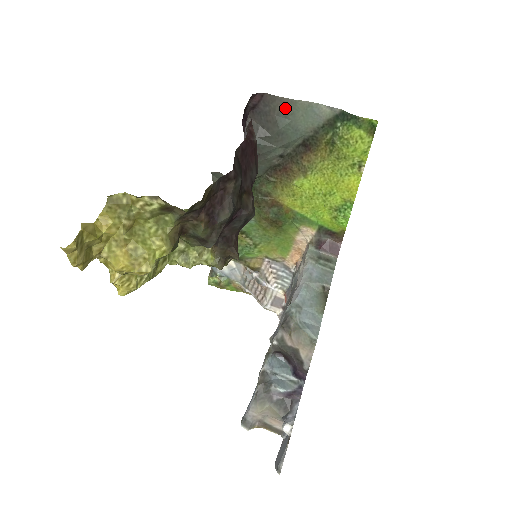
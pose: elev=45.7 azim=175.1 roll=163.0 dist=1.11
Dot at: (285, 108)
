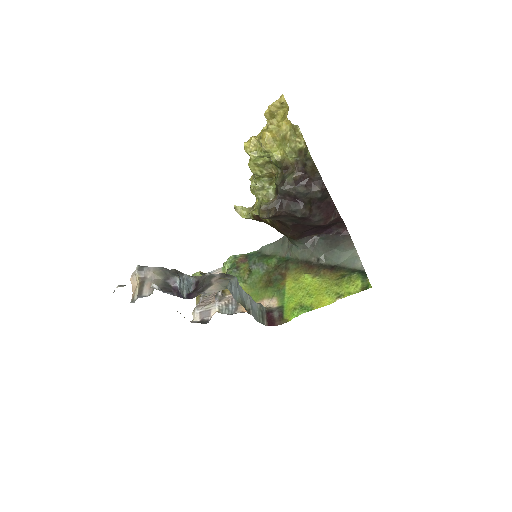
Dot at: (348, 246)
